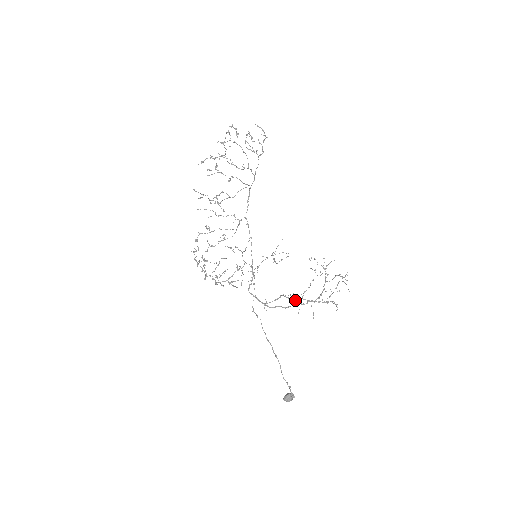
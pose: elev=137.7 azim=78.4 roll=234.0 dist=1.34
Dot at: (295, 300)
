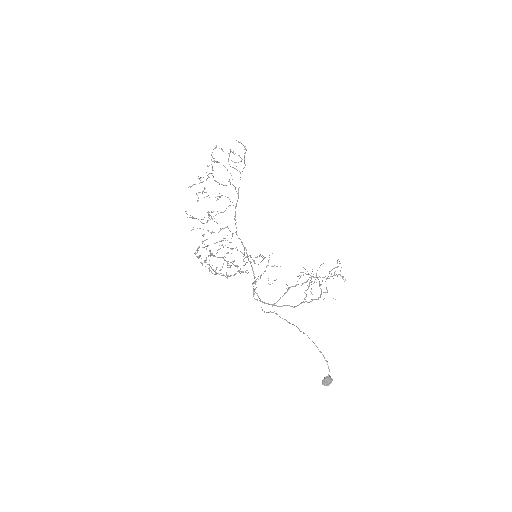
Dot at: (304, 282)
